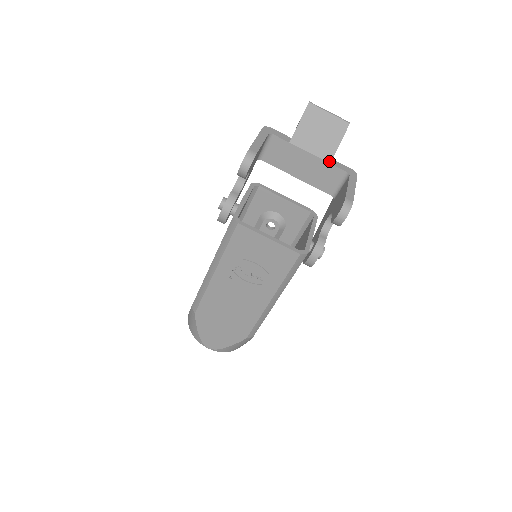
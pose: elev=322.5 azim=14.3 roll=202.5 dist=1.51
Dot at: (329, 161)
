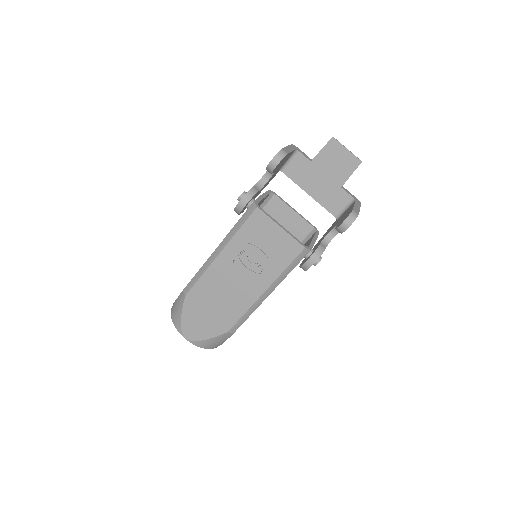
Dot at: (340, 185)
